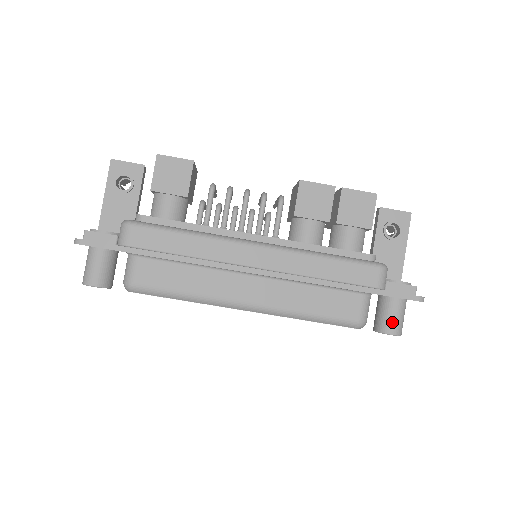
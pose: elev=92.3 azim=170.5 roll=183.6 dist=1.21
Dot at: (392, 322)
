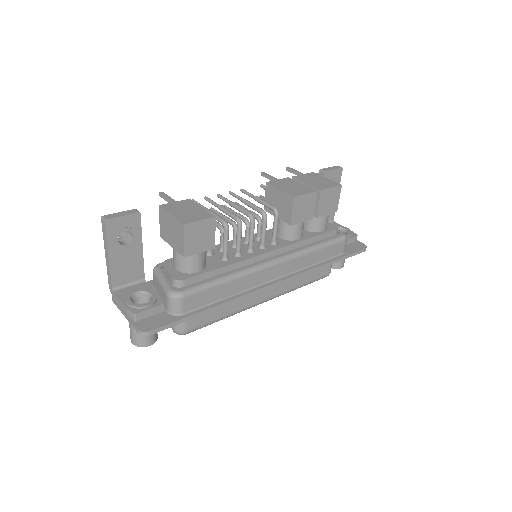
Dot at: (342, 261)
